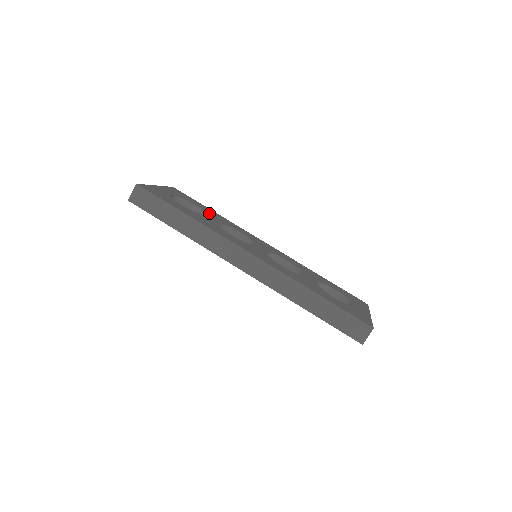
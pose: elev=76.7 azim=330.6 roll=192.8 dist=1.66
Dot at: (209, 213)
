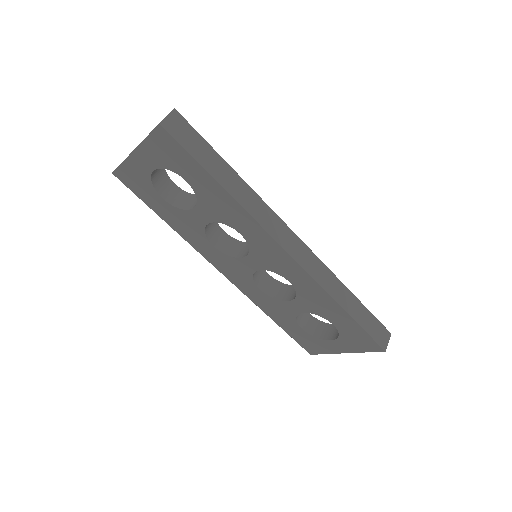
Dot at: occluded
